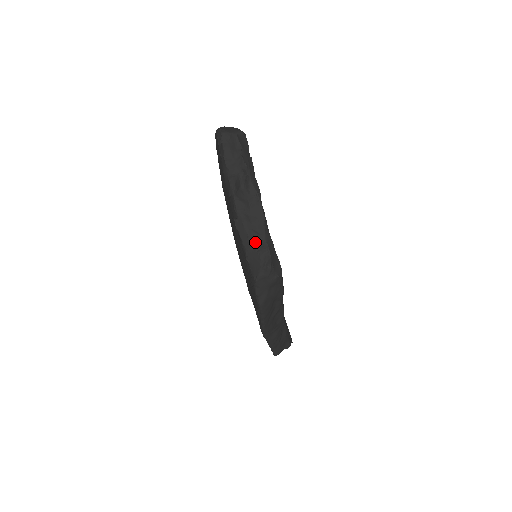
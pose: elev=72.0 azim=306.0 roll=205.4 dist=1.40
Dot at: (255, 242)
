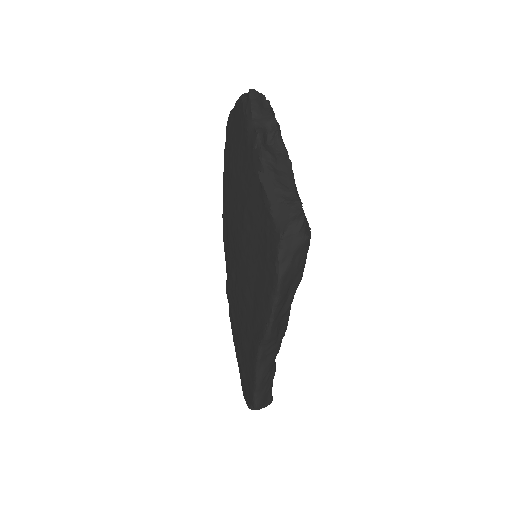
Dot at: (283, 195)
